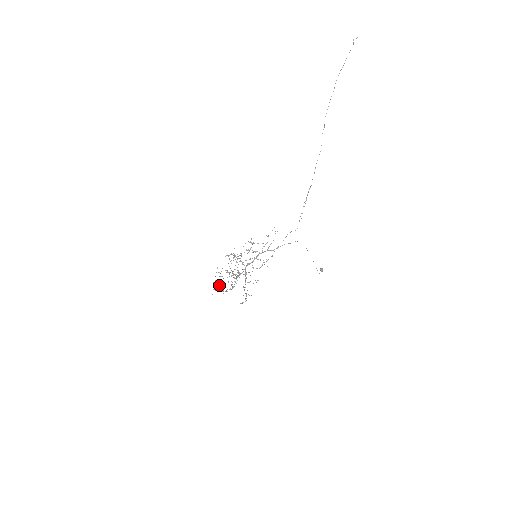
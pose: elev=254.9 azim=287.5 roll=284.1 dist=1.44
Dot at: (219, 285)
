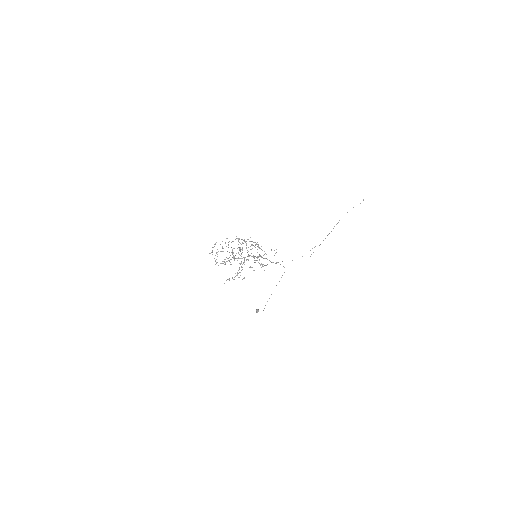
Dot at: (216, 252)
